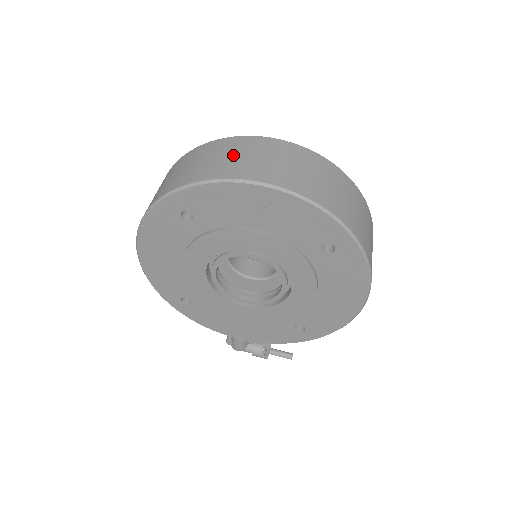
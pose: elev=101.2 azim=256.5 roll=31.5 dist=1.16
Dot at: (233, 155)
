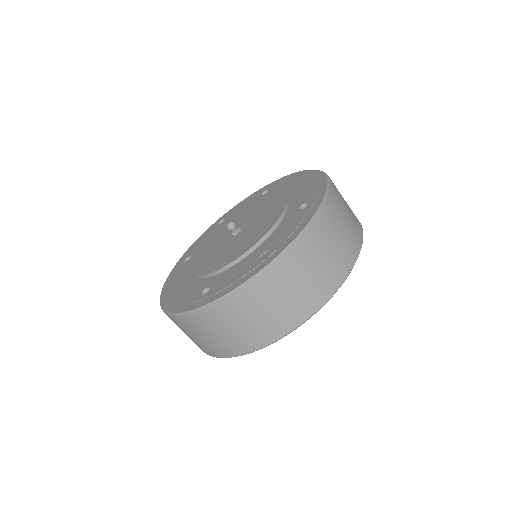
Dot at: (263, 312)
